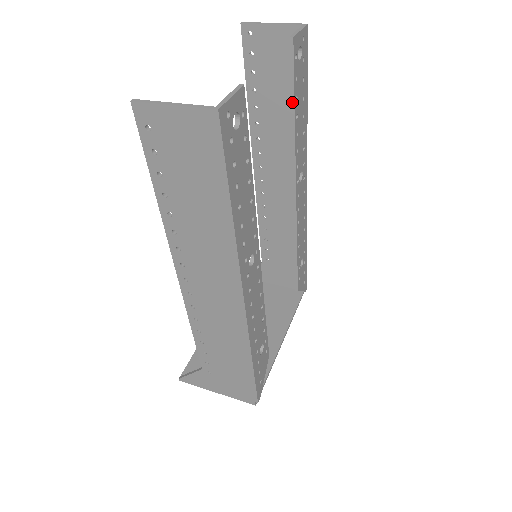
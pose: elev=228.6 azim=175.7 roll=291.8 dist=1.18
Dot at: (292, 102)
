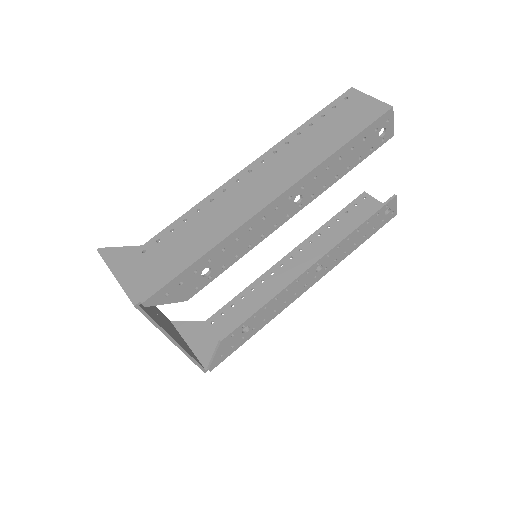
Dot at: (365, 219)
